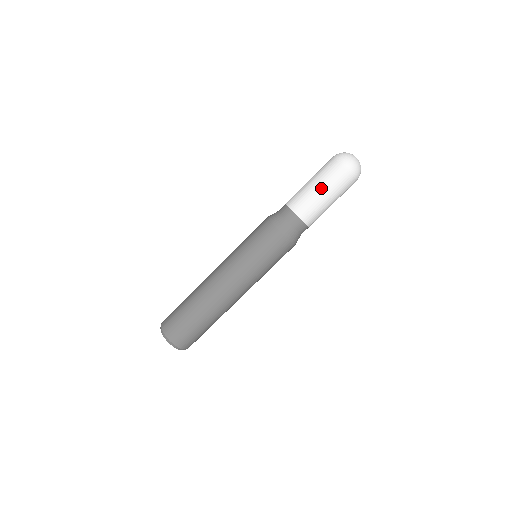
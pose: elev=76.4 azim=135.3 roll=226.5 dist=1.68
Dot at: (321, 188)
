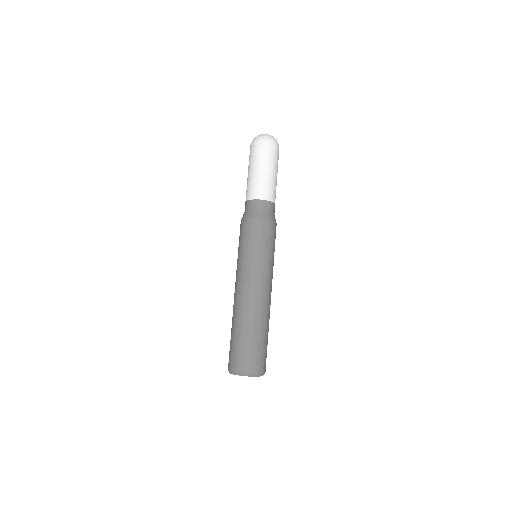
Dot at: (264, 169)
